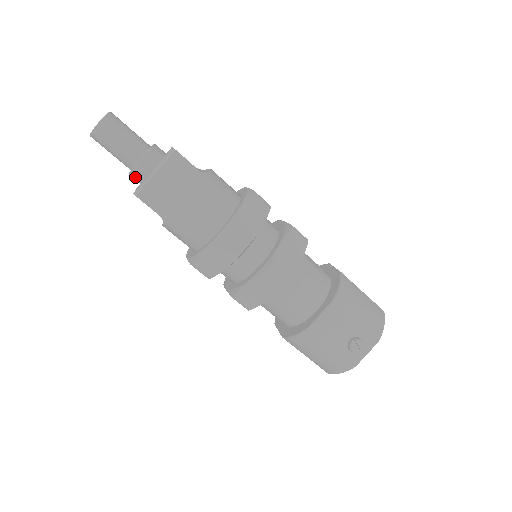
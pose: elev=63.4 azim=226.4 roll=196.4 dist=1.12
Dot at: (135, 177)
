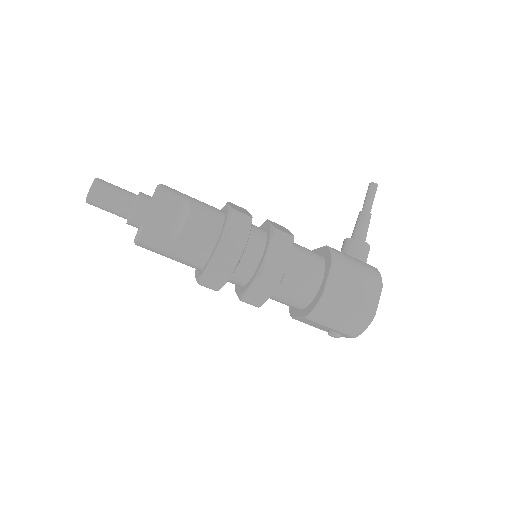
Dot at: occluded
